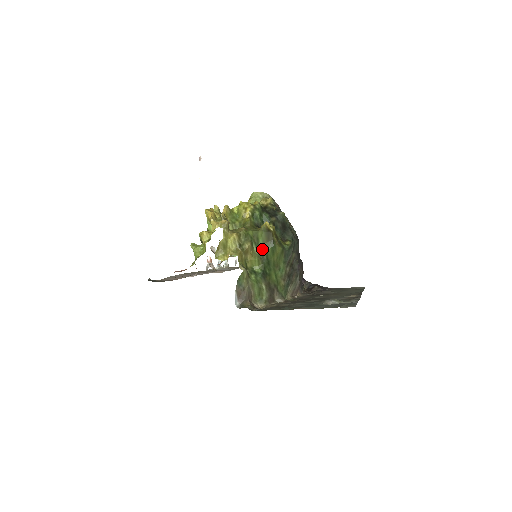
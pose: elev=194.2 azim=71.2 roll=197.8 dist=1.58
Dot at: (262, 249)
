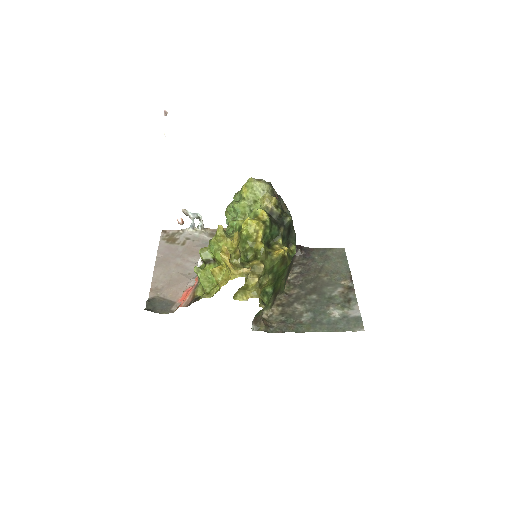
Dot at: (275, 273)
